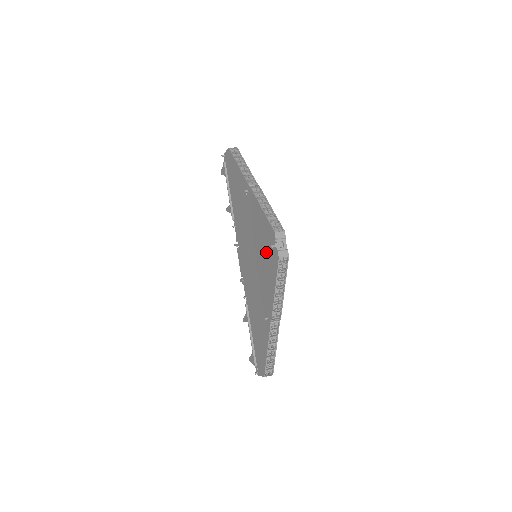
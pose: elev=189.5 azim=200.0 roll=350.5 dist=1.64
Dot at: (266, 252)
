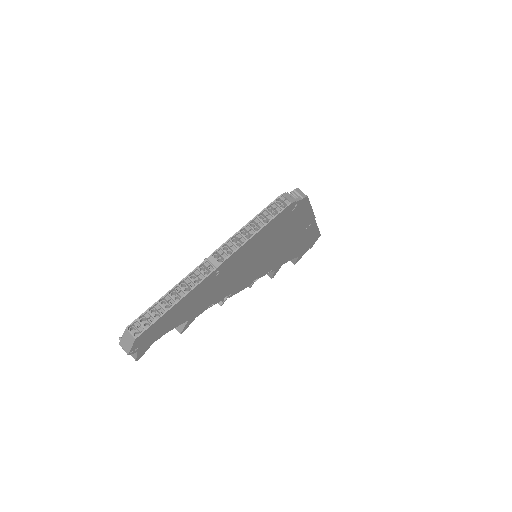
Dot at: occluded
